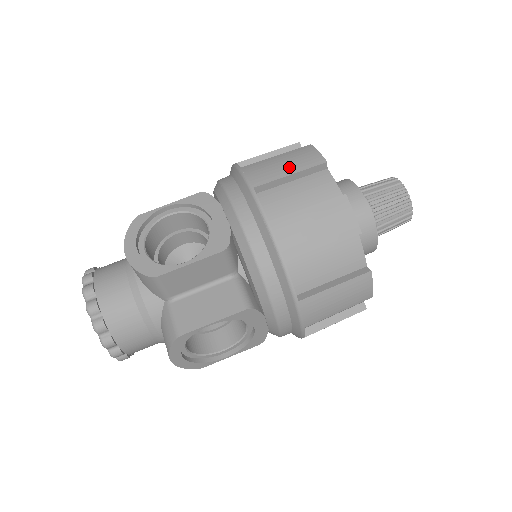
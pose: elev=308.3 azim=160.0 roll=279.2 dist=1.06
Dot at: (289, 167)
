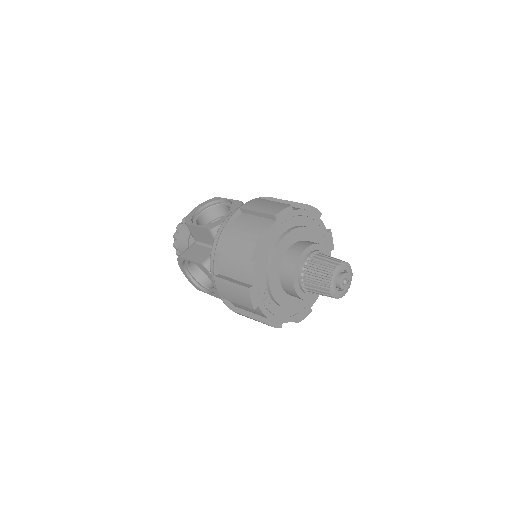
Dot at: (262, 208)
